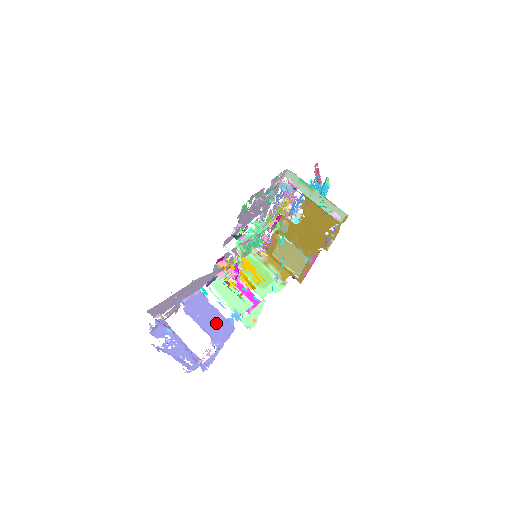
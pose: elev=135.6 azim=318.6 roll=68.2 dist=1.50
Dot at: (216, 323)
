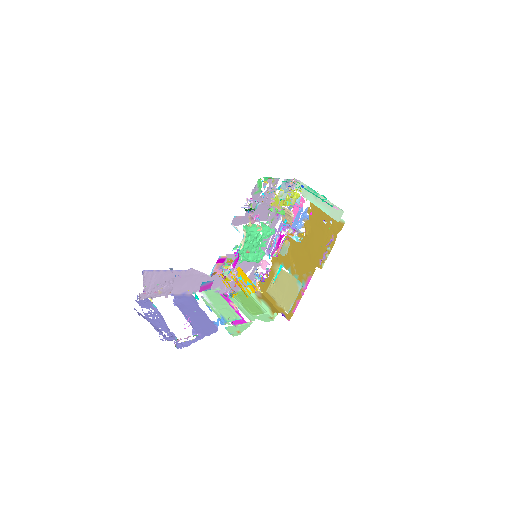
Dot at: (201, 320)
